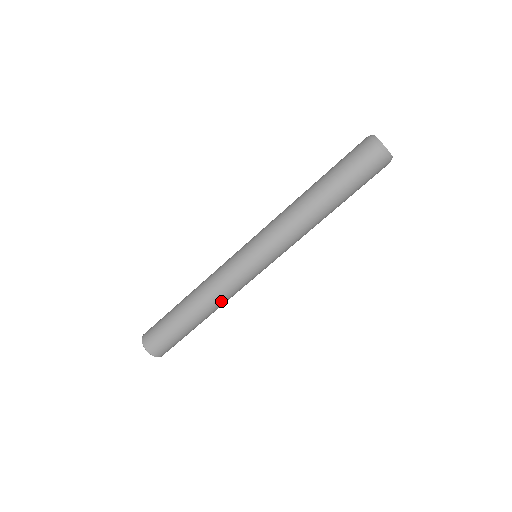
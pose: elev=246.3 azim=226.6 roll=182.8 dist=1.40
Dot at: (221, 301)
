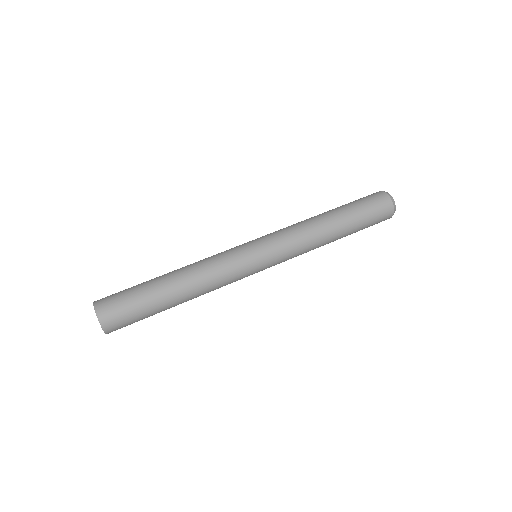
Dot at: (201, 267)
